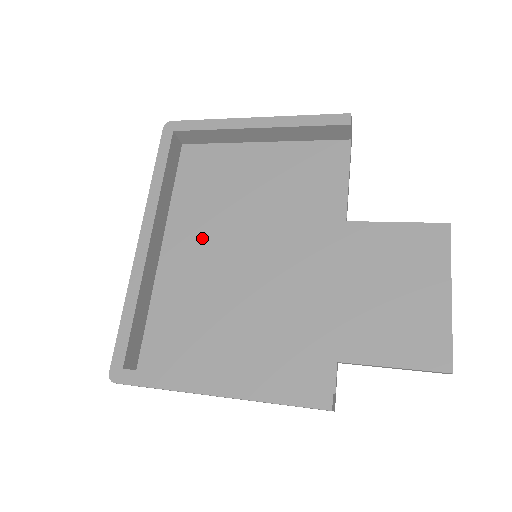
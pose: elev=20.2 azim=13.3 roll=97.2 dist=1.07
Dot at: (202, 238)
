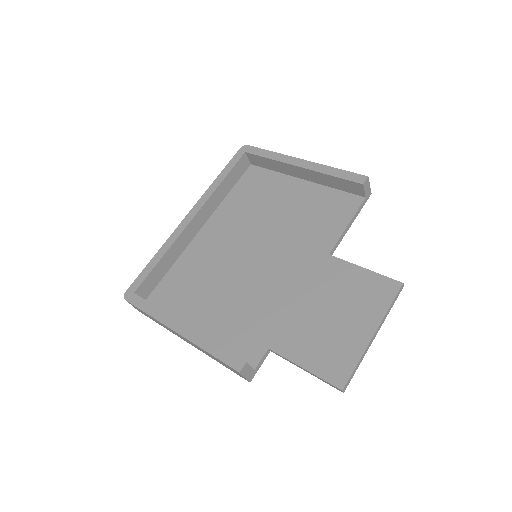
Dot at: (229, 231)
